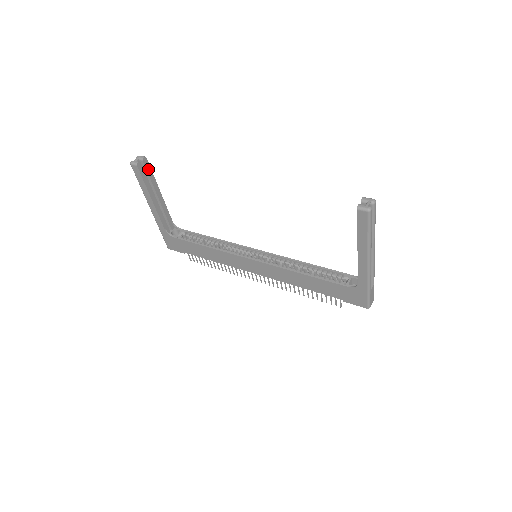
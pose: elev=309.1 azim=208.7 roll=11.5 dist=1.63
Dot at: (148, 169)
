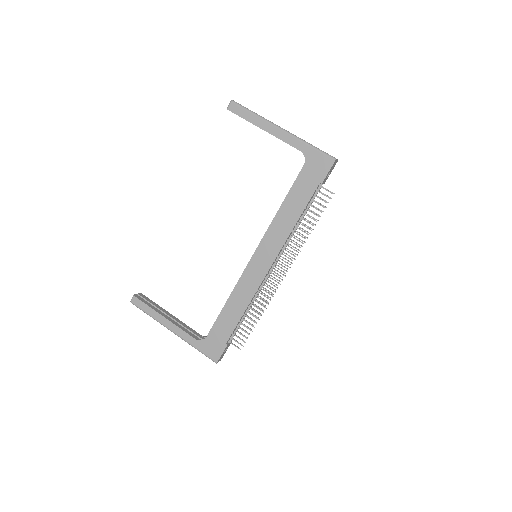
Dot at: (148, 300)
